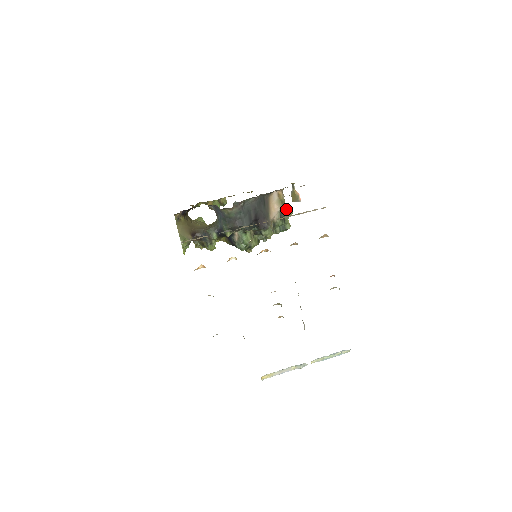
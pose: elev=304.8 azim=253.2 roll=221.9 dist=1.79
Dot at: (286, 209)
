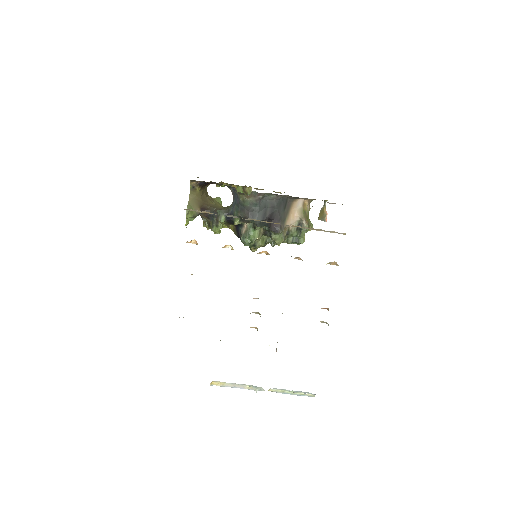
Dot at: (306, 221)
